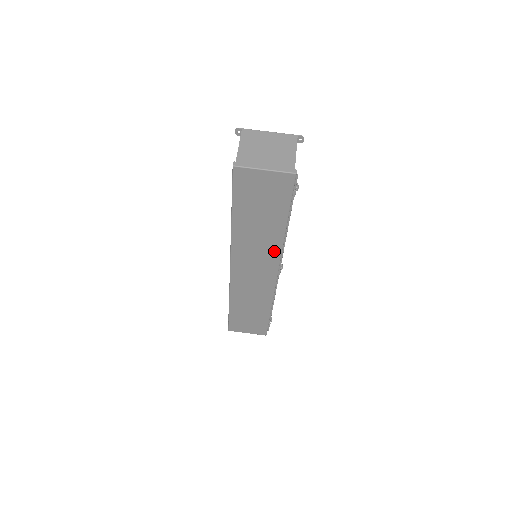
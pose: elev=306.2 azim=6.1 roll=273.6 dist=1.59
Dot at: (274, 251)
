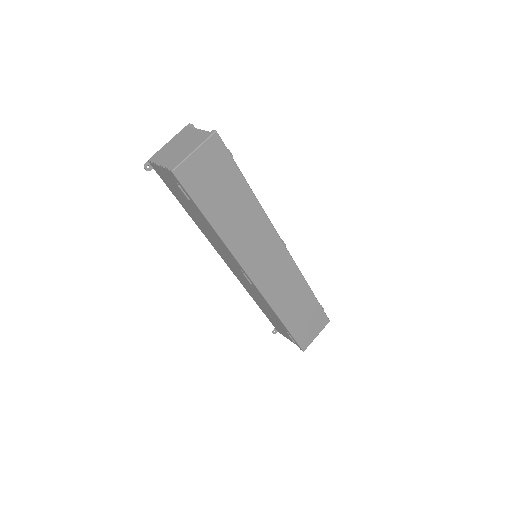
Dot at: (263, 224)
